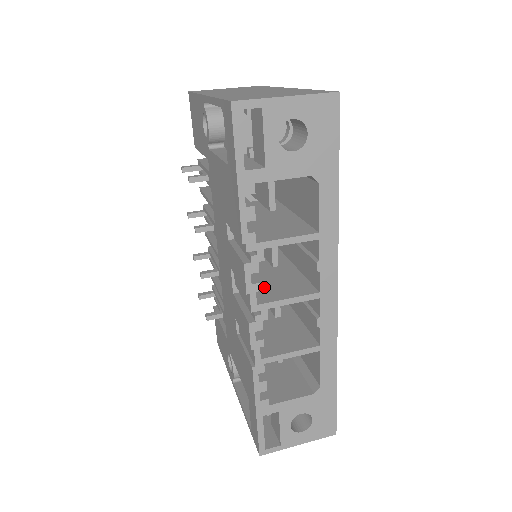
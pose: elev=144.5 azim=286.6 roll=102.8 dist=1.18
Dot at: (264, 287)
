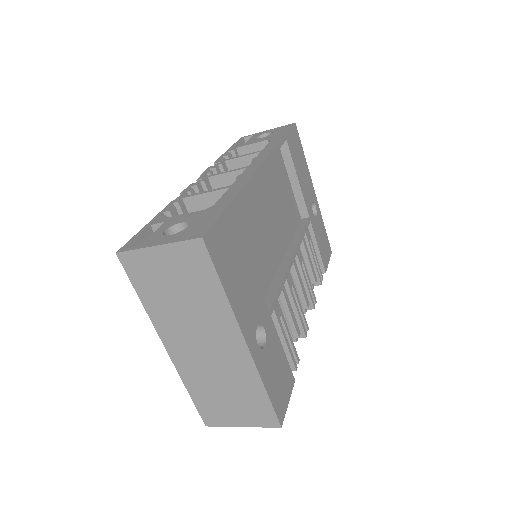
Dot at: occluded
